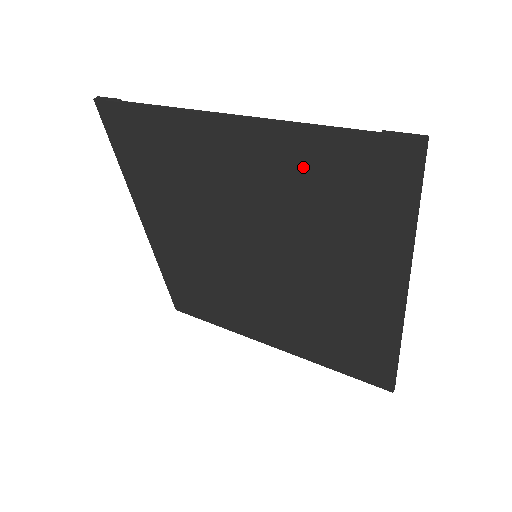
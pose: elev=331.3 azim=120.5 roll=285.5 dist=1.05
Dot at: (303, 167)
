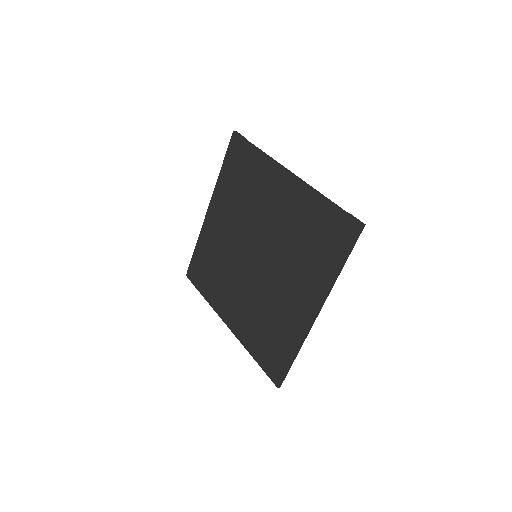
Dot at: (307, 213)
